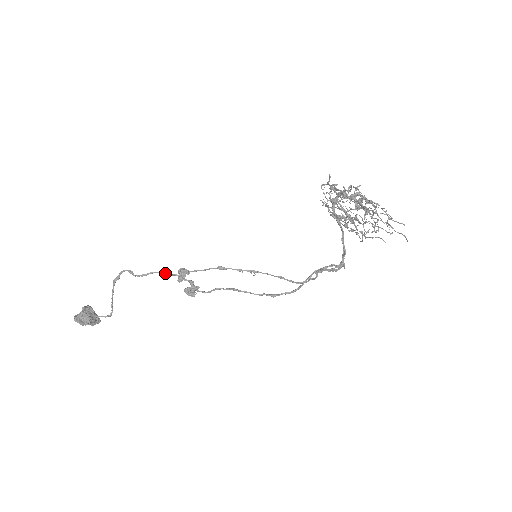
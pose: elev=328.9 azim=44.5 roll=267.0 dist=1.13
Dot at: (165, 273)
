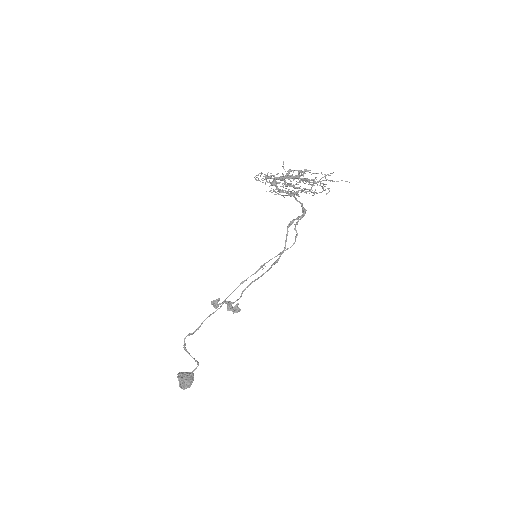
Dot at: (210, 315)
